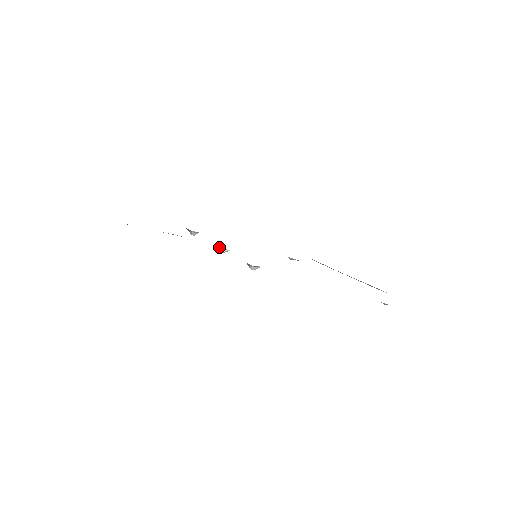
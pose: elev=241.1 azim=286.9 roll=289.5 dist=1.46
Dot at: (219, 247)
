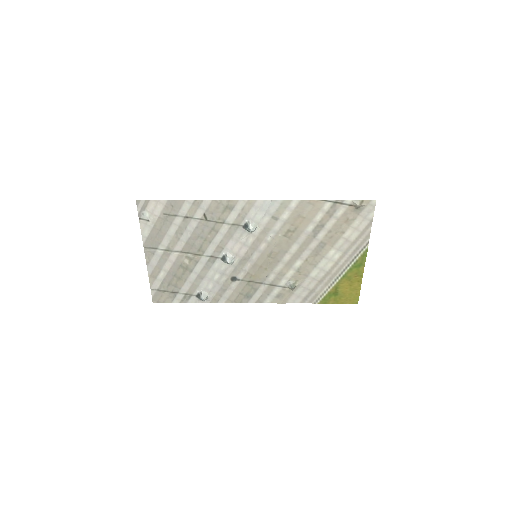
Dot at: (224, 258)
